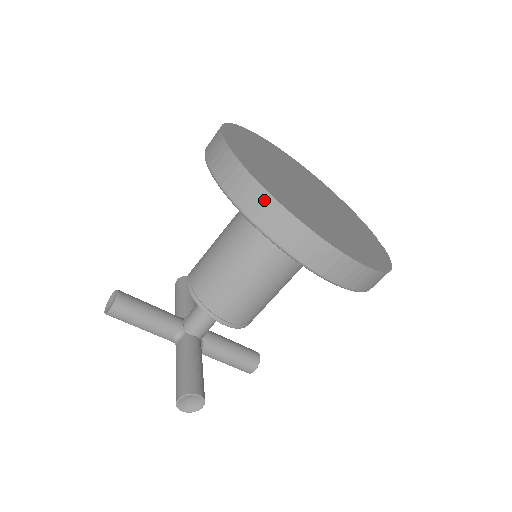
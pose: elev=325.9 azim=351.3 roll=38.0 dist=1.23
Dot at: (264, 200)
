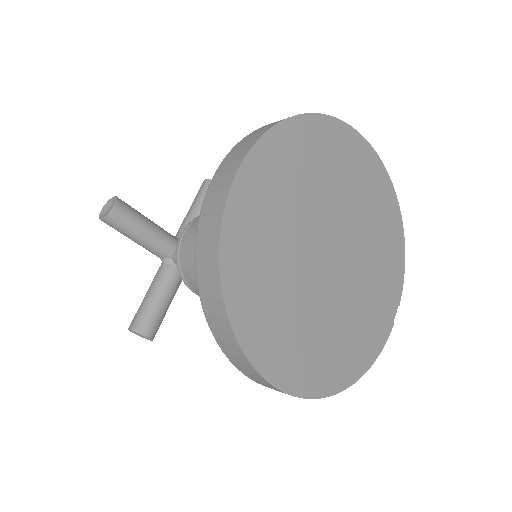
Dot at: (220, 311)
